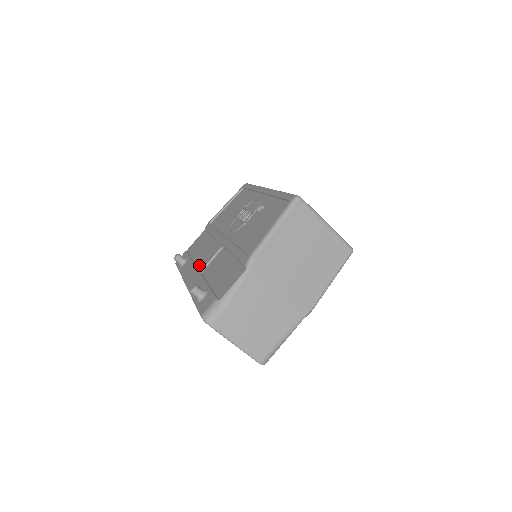
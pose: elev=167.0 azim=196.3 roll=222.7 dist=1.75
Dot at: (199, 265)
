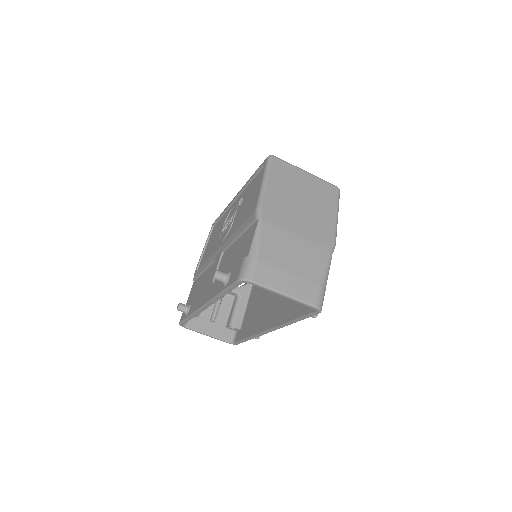
Dot at: (207, 285)
